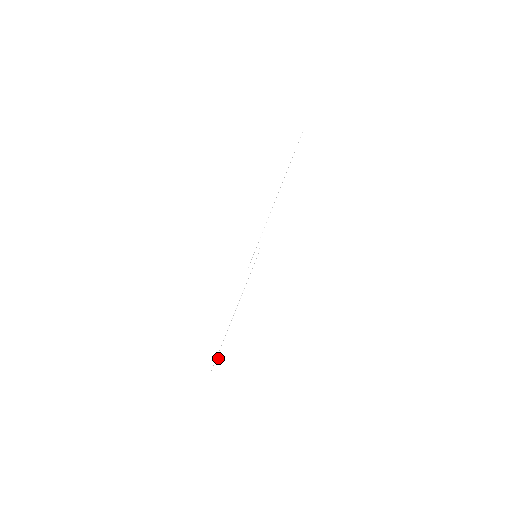
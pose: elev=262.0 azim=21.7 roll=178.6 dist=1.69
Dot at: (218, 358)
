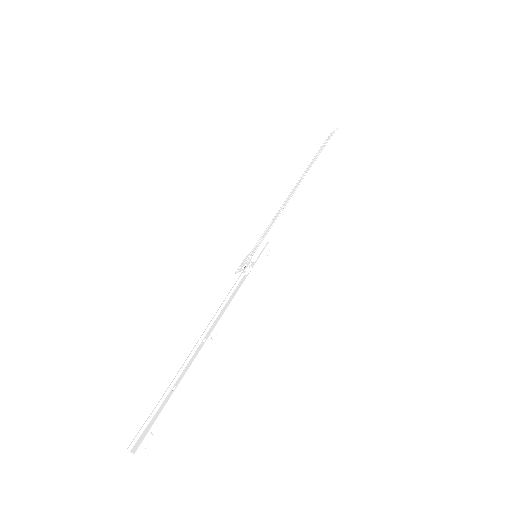
Dot at: (161, 418)
